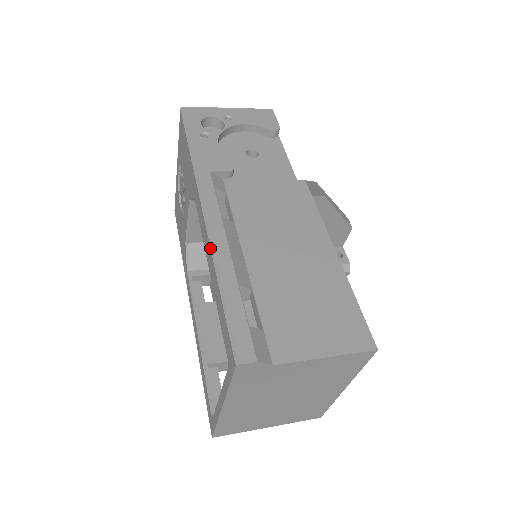
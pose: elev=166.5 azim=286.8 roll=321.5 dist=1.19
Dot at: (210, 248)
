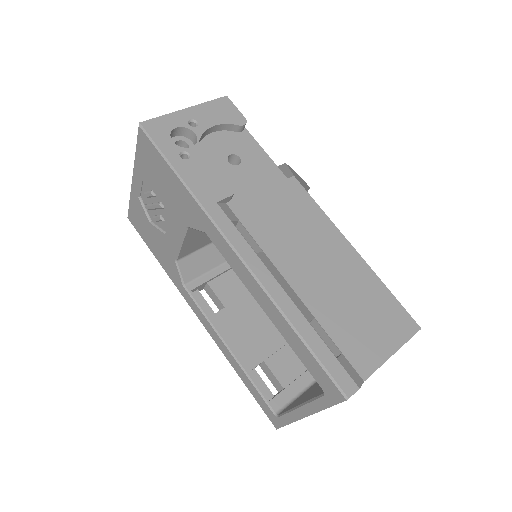
Dot at: (265, 294)
